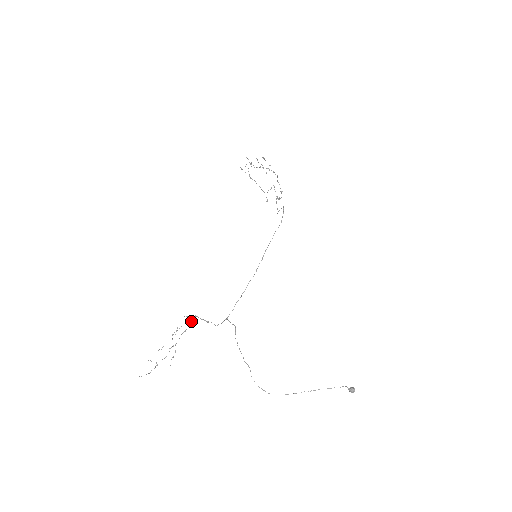
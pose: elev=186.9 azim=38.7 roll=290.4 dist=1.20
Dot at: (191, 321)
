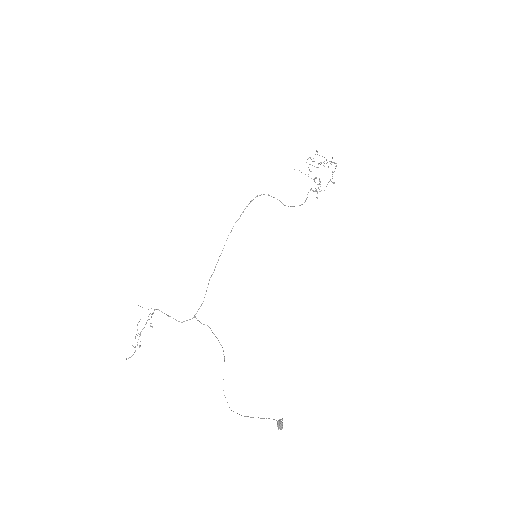
Dot at: (153, 313)
